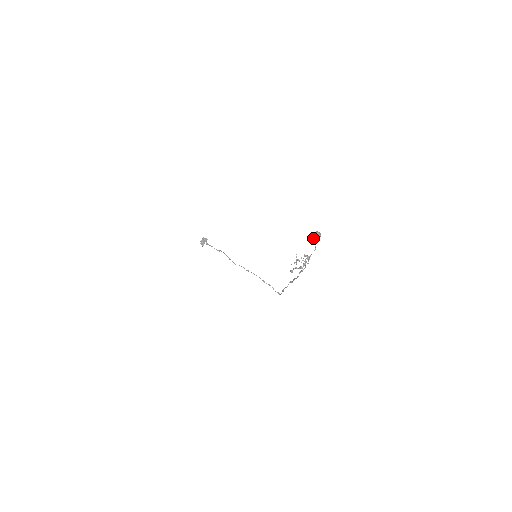
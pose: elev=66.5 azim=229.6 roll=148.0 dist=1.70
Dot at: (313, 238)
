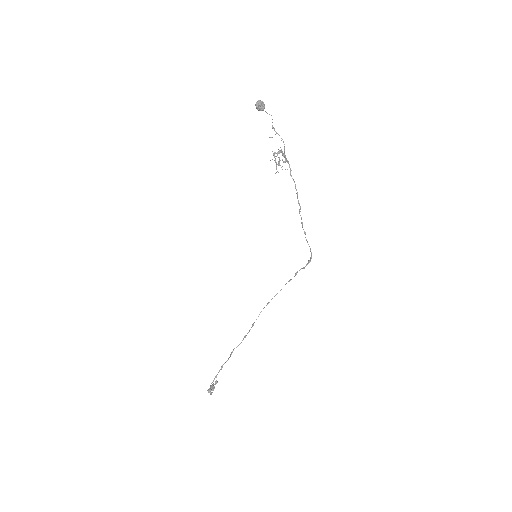
Dot at: (259, 105)
